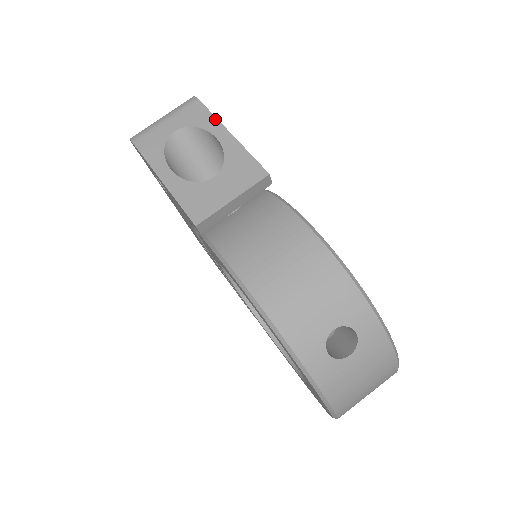
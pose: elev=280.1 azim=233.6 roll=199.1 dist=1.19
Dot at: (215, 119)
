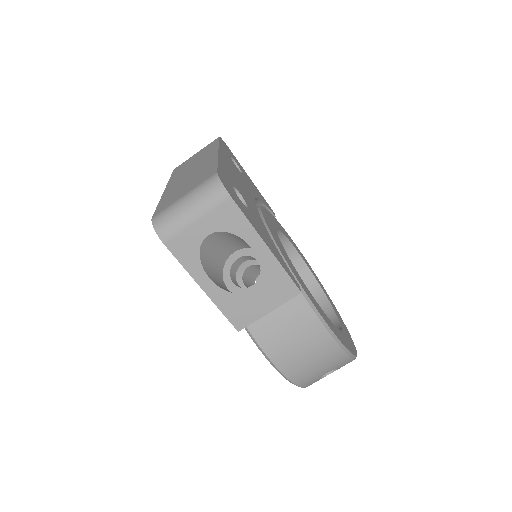
Dot at: (251, 227)
